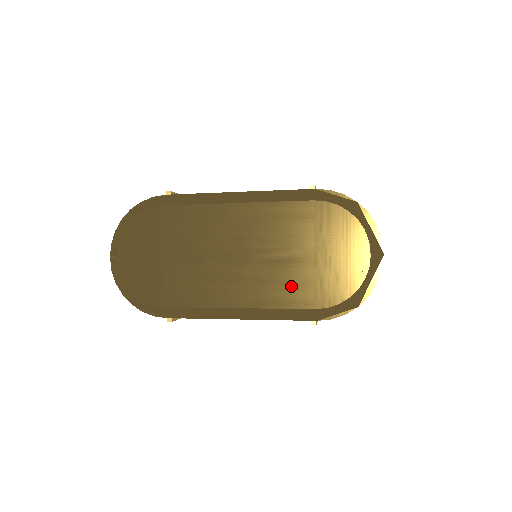
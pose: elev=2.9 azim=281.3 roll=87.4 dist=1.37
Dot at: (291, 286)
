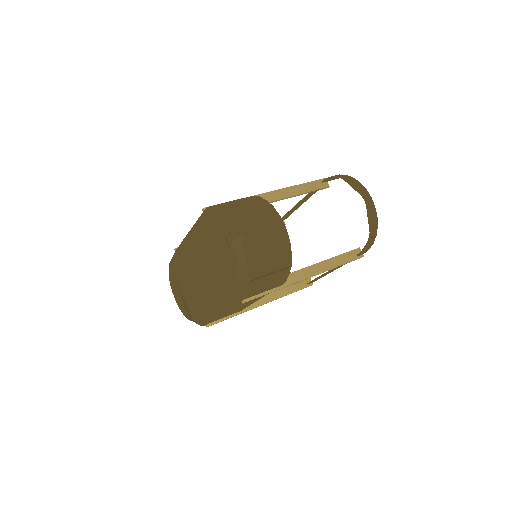
Dot at: (217, 284)
